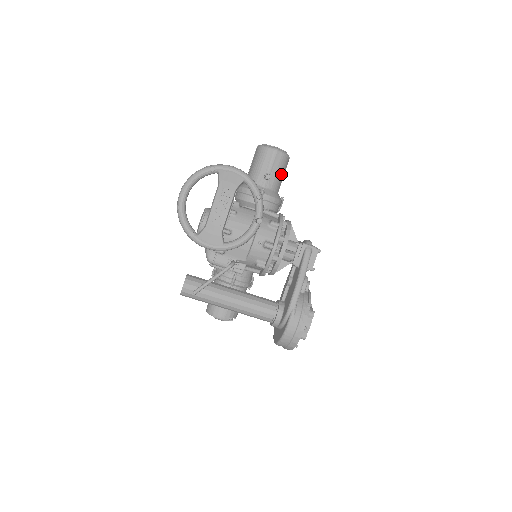
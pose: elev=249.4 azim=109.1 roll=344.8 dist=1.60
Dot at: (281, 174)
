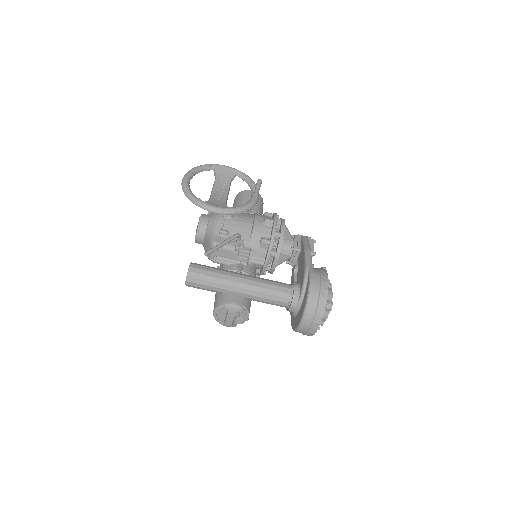
Dot at: (260, 207)
